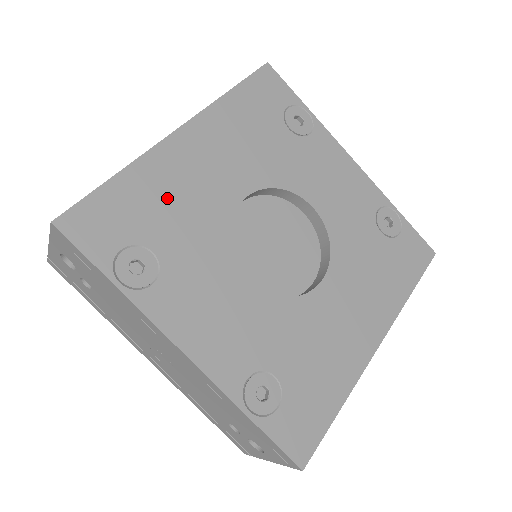
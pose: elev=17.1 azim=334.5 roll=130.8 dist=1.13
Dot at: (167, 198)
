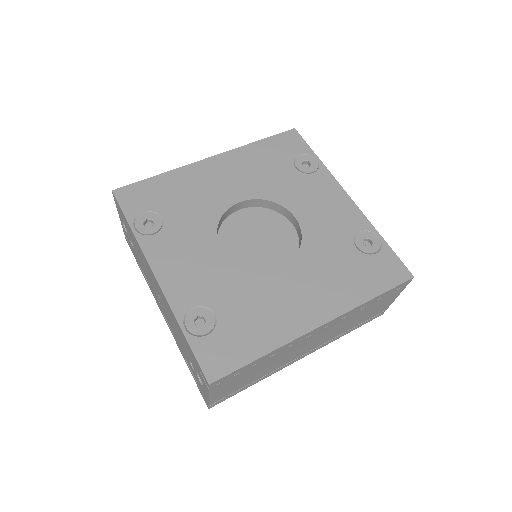
Dot at: (185, 192)
